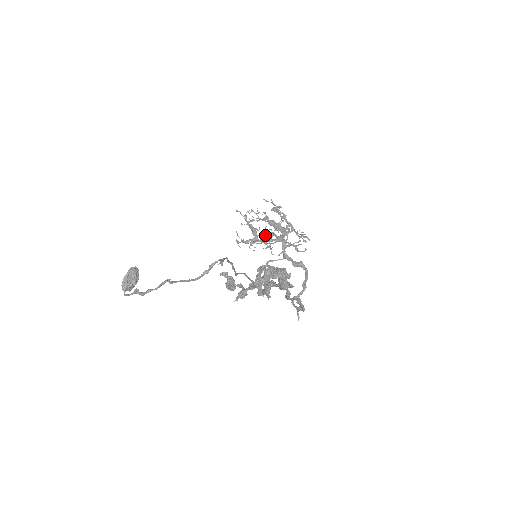
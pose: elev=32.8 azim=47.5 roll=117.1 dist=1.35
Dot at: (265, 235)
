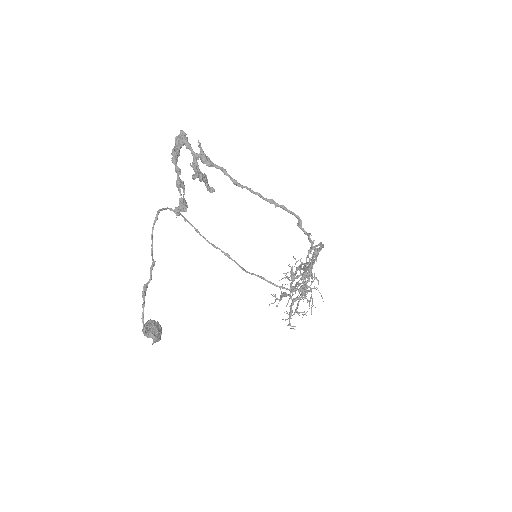
Dot at: (304, 298)
